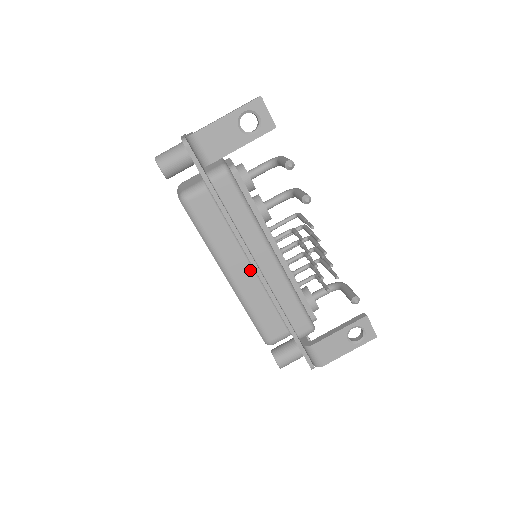
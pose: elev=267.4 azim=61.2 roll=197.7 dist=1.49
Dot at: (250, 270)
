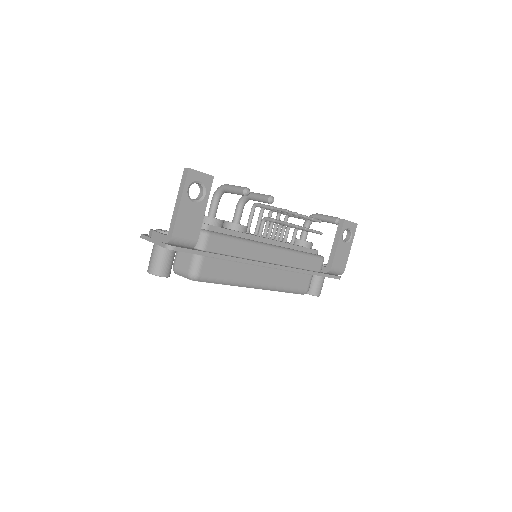
Dot at: (265, 269)
